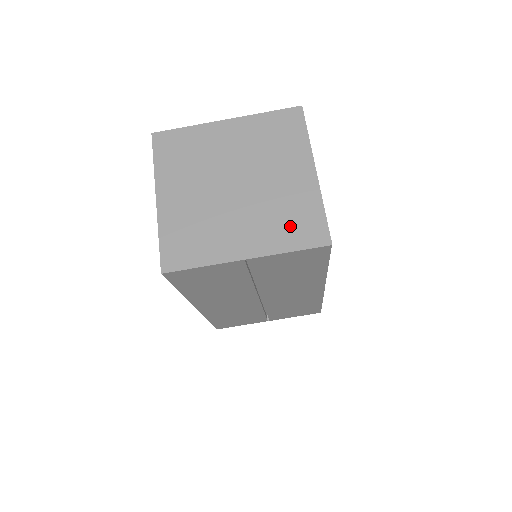
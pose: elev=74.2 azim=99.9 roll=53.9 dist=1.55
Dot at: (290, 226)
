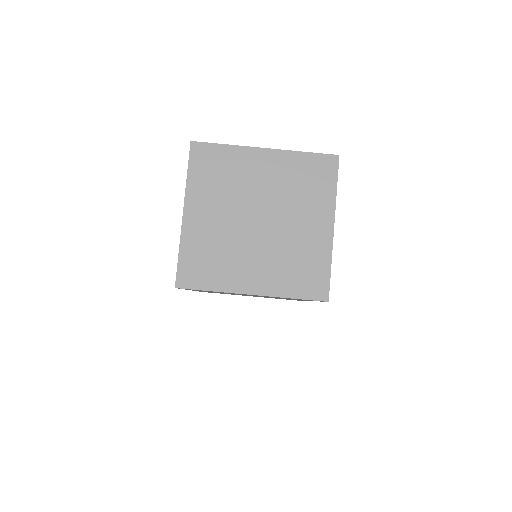
Dot at: (297, 274)
